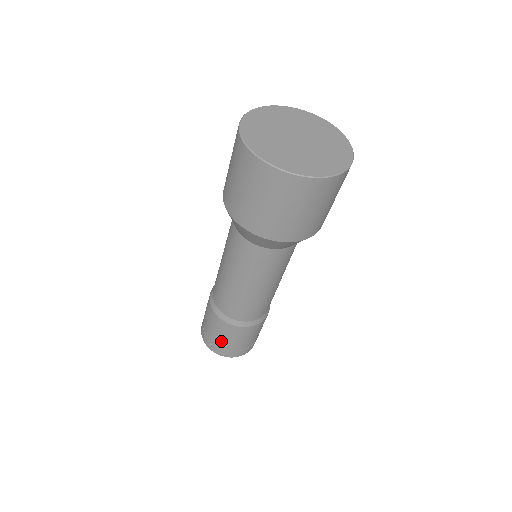
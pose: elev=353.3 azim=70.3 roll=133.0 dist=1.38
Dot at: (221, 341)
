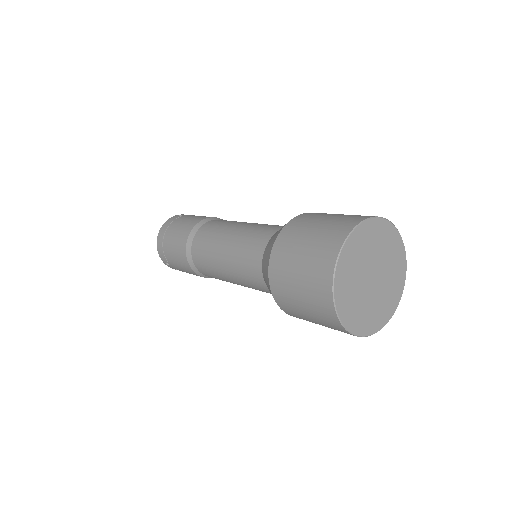
Dot at: (183, 271)
